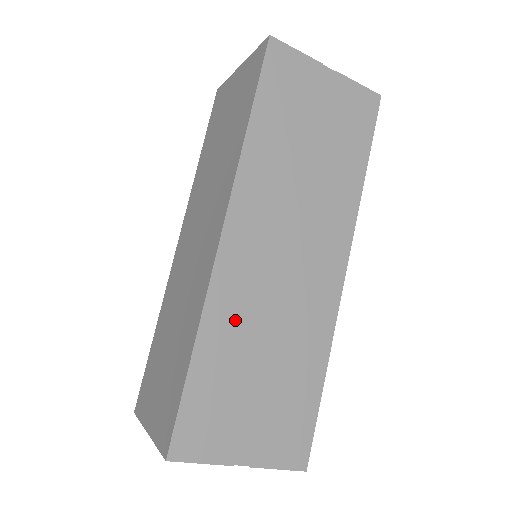
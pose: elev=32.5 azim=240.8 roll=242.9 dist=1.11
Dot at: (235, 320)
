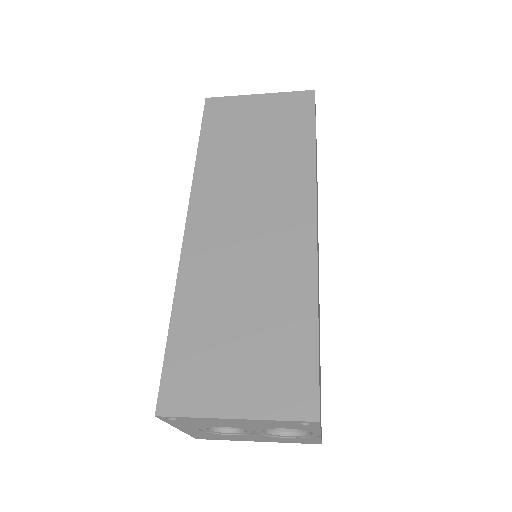
Dot at: (318, 298)
